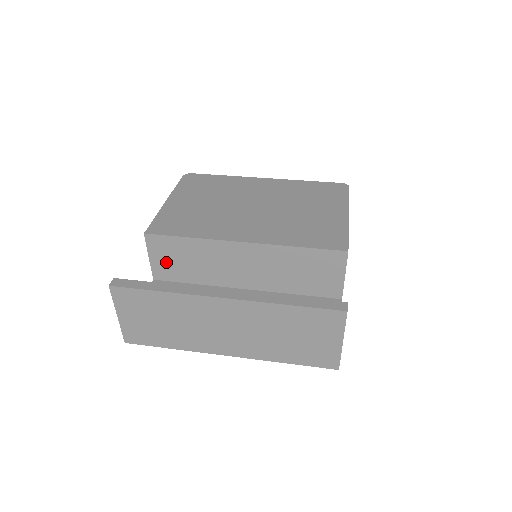
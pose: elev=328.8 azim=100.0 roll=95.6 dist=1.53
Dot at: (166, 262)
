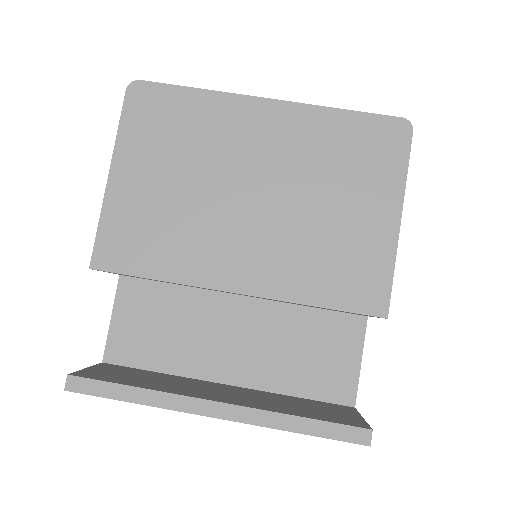
Dot at: (131, 276)
